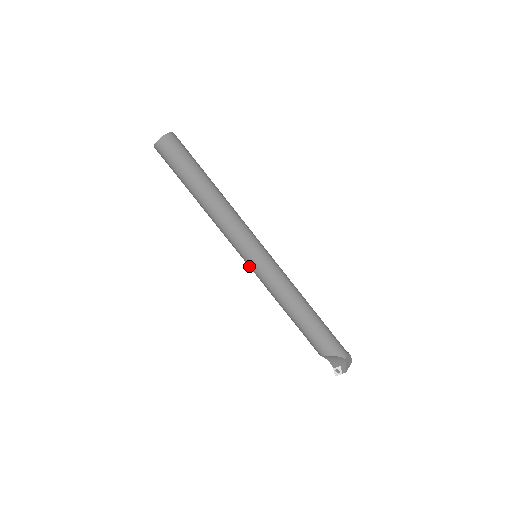
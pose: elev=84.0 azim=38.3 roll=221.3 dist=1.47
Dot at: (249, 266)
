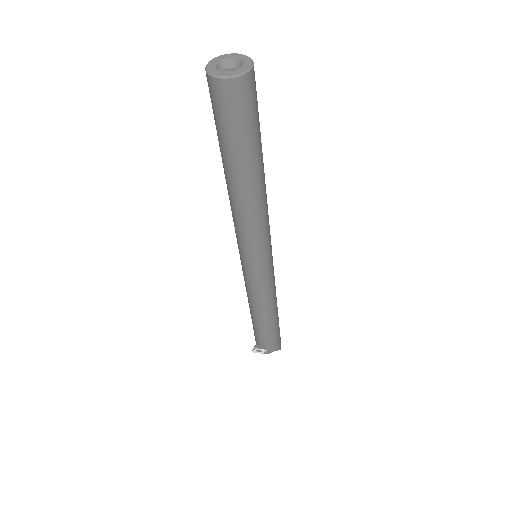
Dot at: (246, 269)
